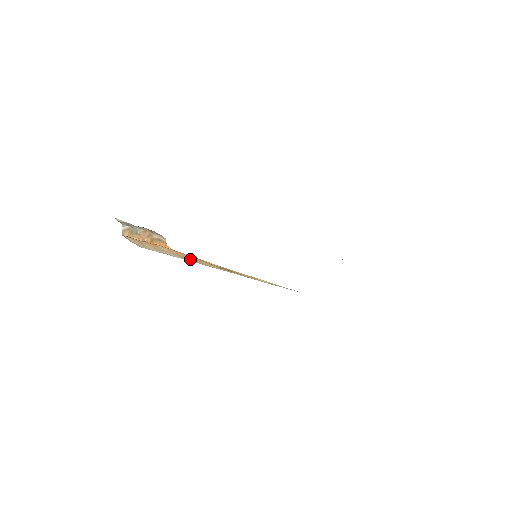
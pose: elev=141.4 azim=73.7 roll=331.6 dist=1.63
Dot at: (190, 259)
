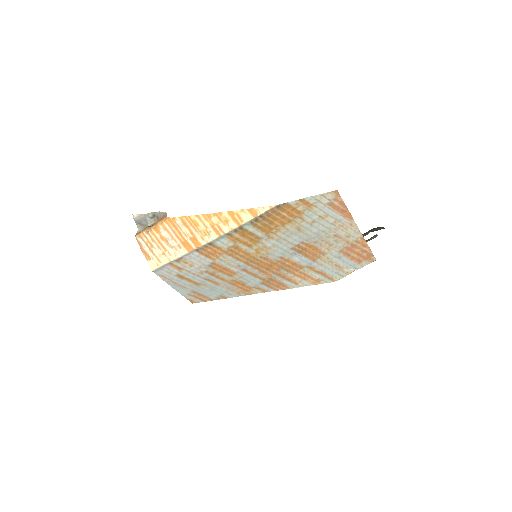
Dot at: (187, 240)
